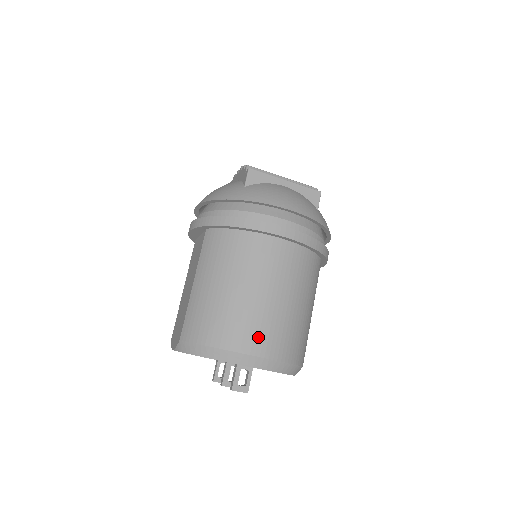
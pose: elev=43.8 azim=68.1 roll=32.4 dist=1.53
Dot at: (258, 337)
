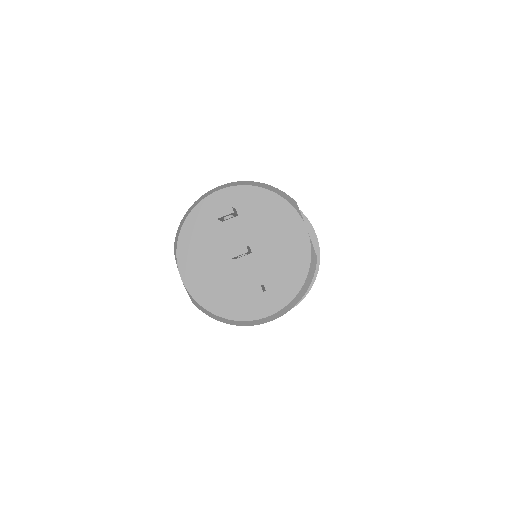
Dot at: occluded
